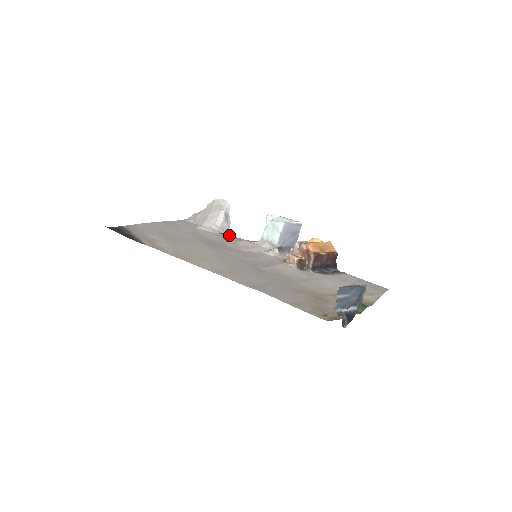
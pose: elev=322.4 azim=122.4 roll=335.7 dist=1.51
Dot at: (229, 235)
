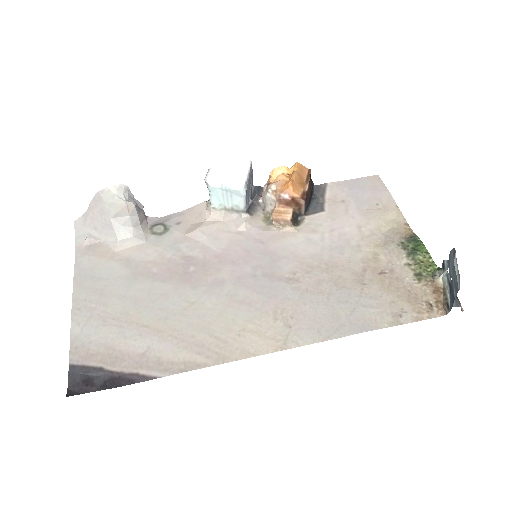
Dot at: (160, 226)
